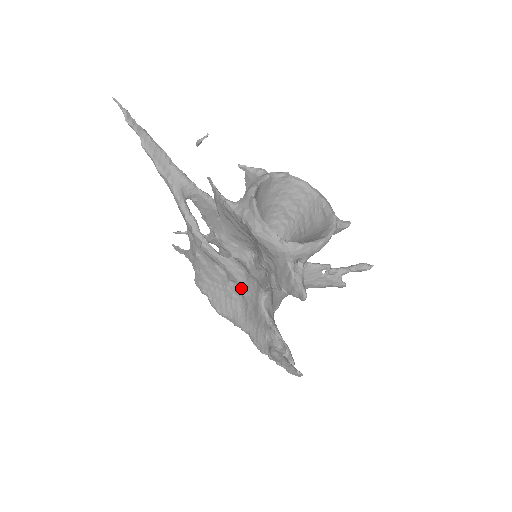
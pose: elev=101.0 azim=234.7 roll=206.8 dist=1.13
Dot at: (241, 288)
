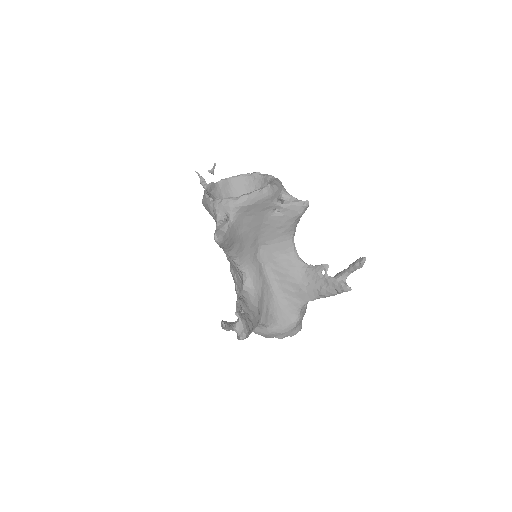
Dot at: occluded
